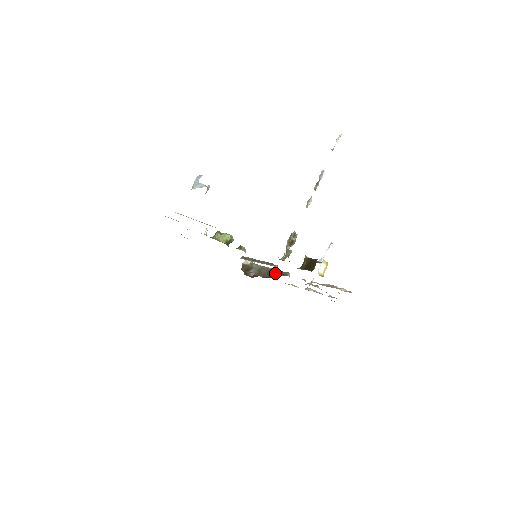
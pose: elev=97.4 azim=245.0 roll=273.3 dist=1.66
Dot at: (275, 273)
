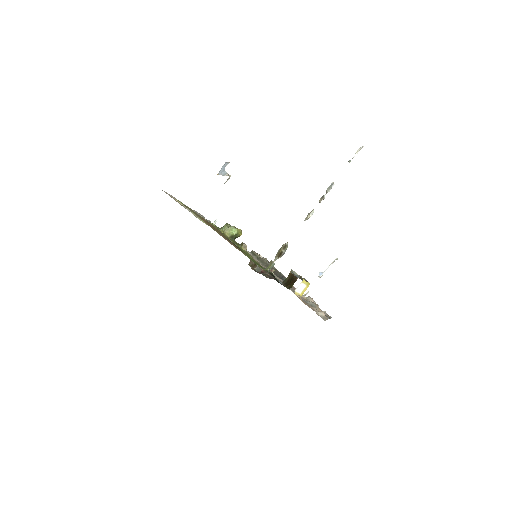
Dot at: (277, 275)
